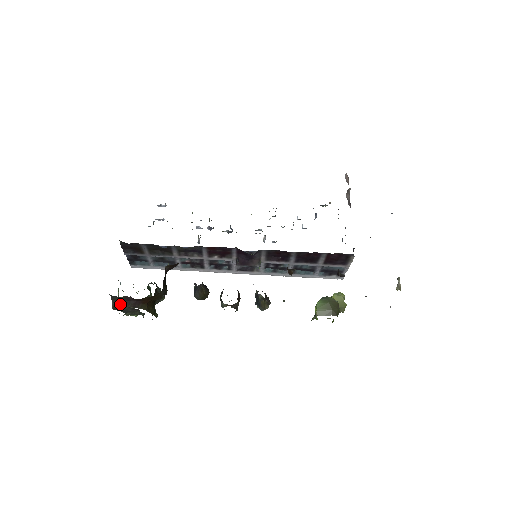
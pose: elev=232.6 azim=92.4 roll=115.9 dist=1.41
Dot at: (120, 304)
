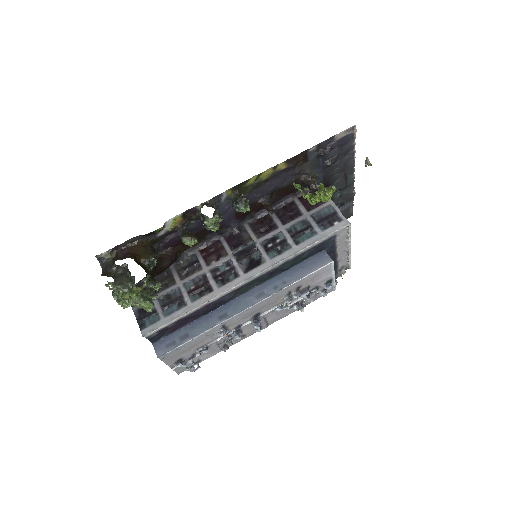
Dot at: (109, 269)
